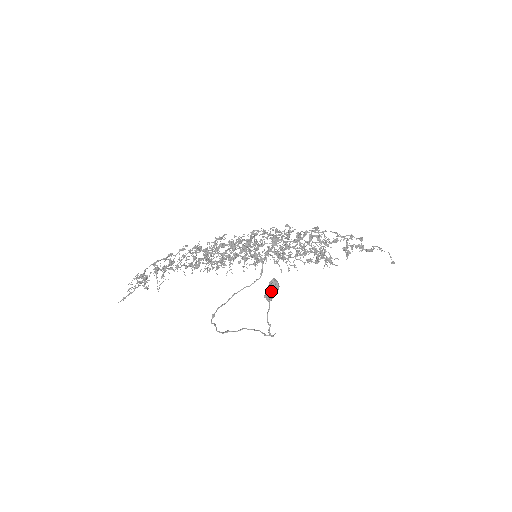
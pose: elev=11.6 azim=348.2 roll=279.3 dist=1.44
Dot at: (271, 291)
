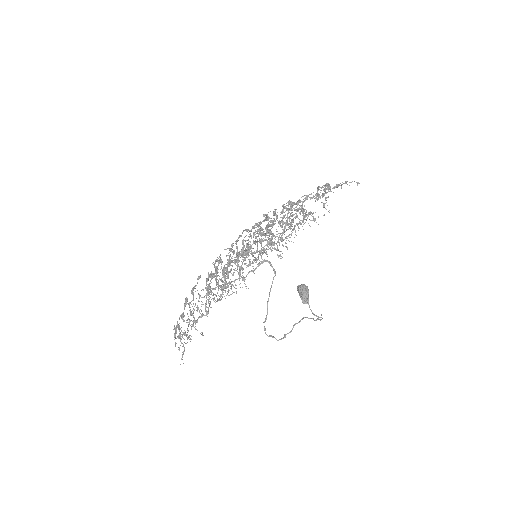
Dot at: (305, 296)
